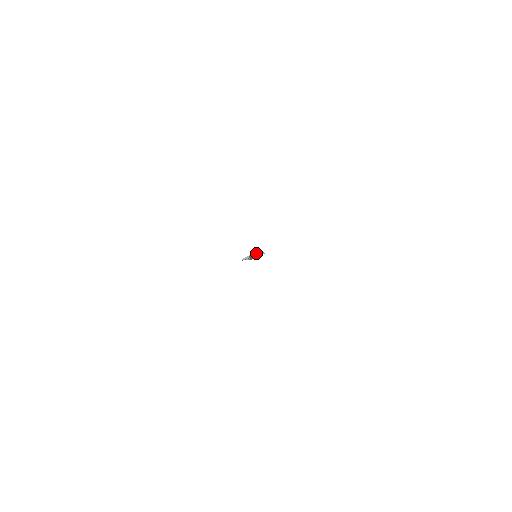
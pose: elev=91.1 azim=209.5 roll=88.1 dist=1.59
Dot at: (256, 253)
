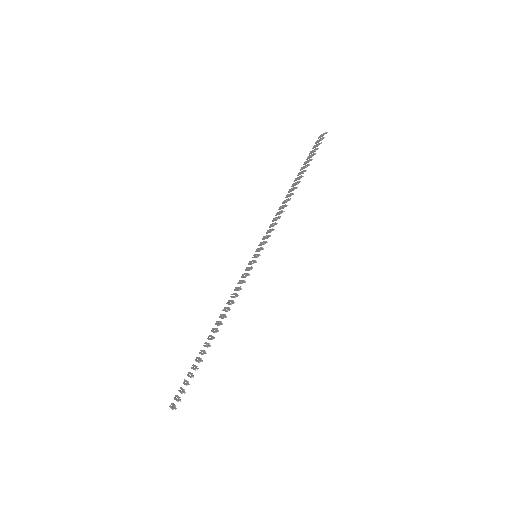
Dot at: (191, 377)
